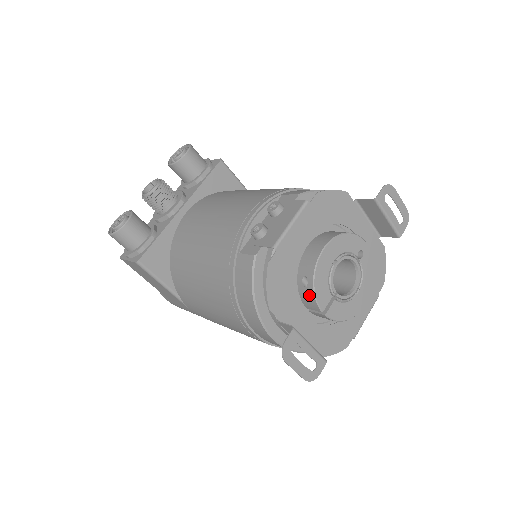
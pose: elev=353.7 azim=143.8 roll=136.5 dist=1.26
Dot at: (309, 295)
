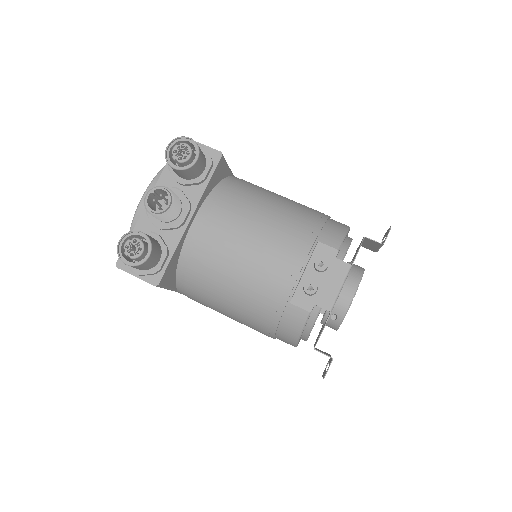
Dot at: (334, 324)
